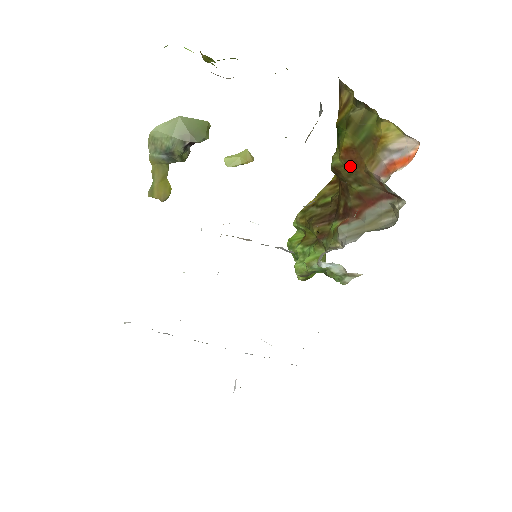
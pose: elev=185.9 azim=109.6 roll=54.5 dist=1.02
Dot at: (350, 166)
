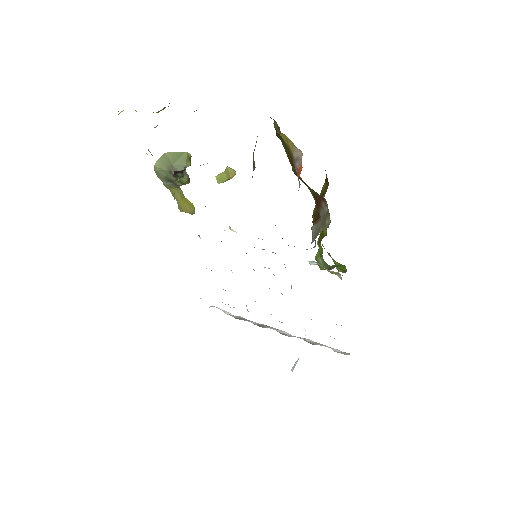
Dot at: (296, 172)
